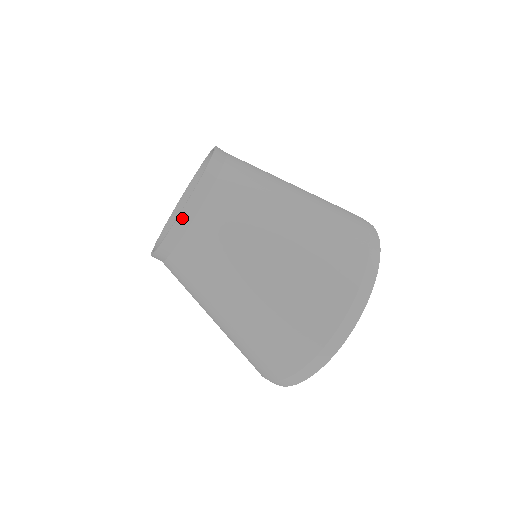
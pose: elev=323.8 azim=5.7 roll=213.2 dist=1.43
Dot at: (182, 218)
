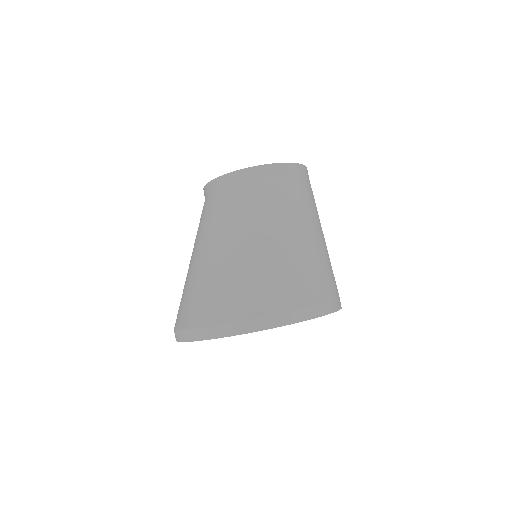
Dot at: (217, 181)
